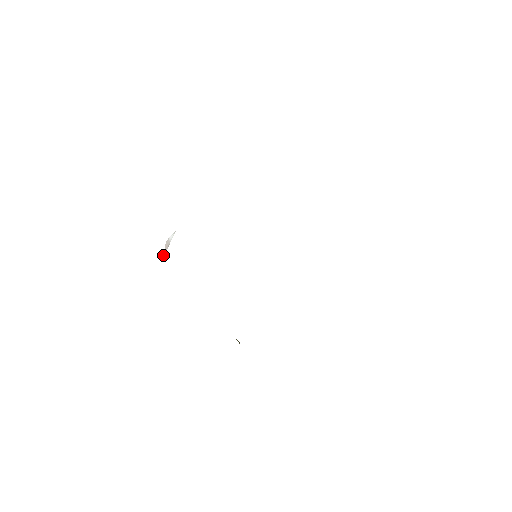
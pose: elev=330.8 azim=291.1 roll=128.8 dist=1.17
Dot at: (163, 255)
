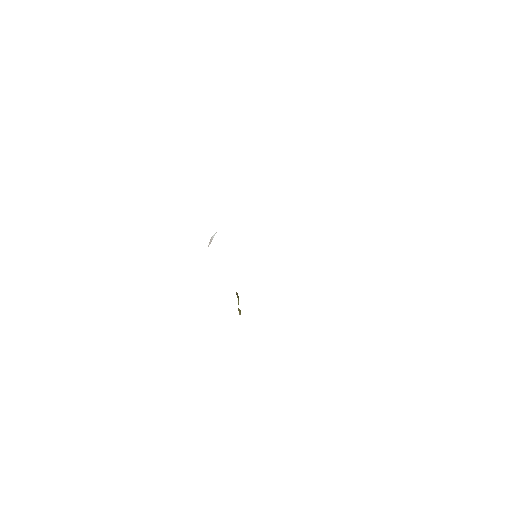
Dot at: occluded
